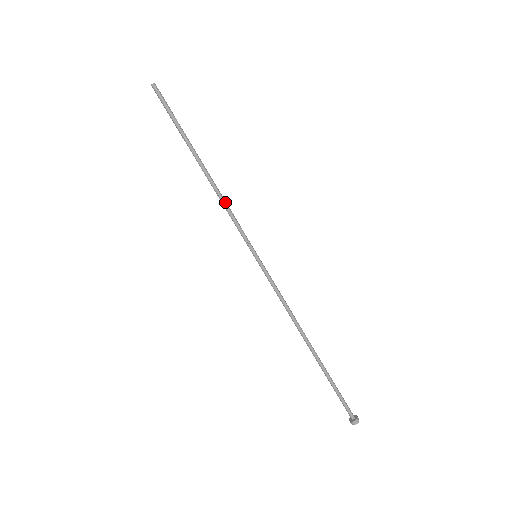
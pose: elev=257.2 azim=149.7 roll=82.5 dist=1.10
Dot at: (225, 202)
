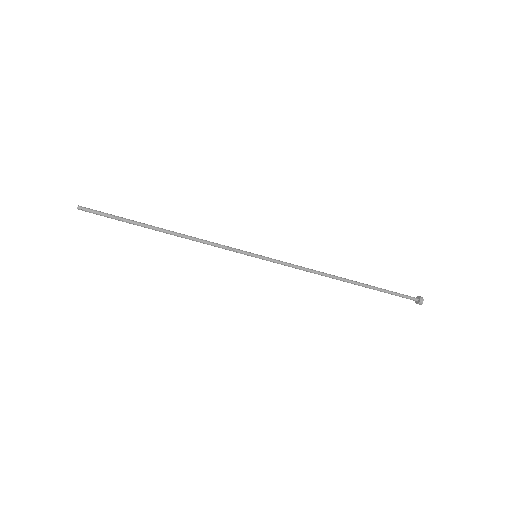
Dot at: (201, 242)
